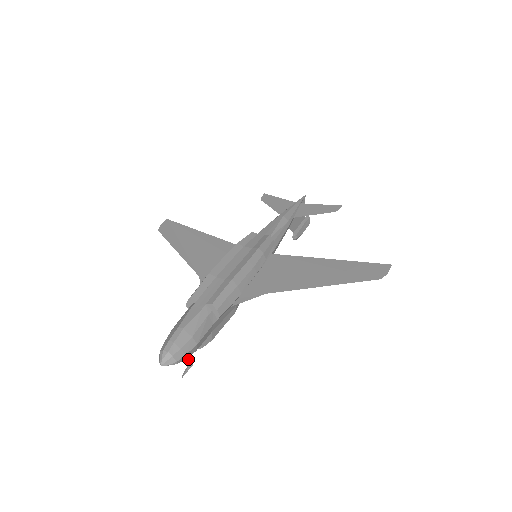
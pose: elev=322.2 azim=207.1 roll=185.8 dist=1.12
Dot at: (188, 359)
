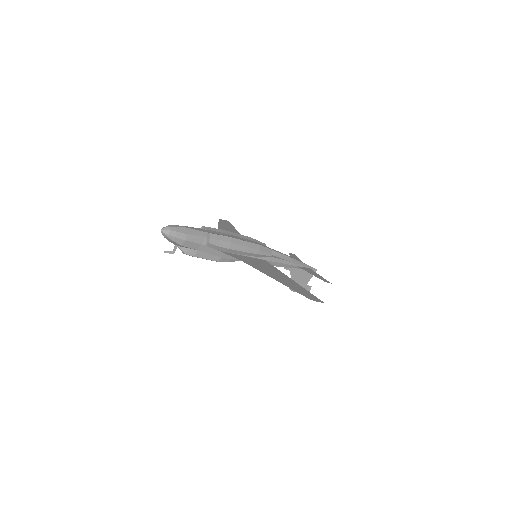
Dot at: (174, 248)
